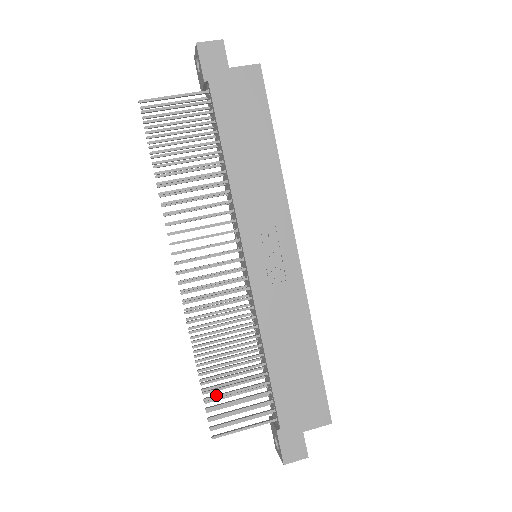
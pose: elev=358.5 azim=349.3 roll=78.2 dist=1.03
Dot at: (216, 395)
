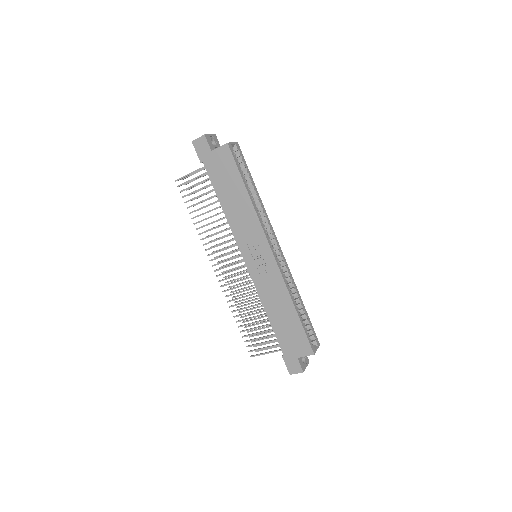
Dot at: (248, 335)
